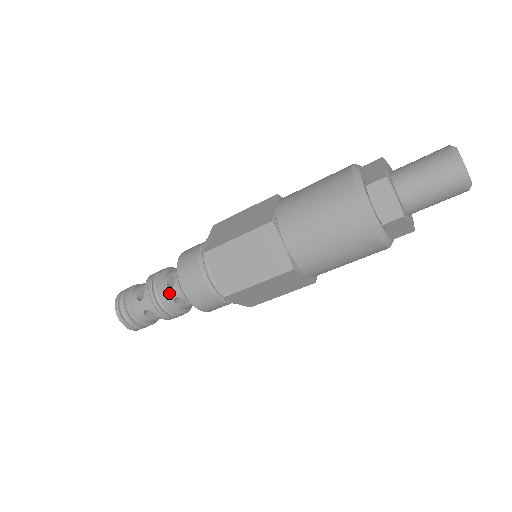
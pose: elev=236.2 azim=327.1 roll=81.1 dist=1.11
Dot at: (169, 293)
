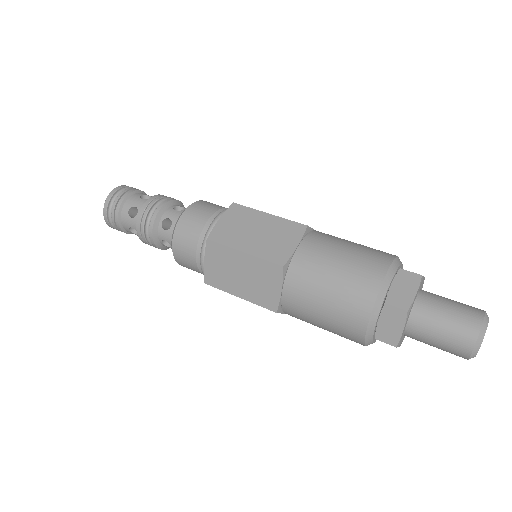
Dot at: (160, 233)
